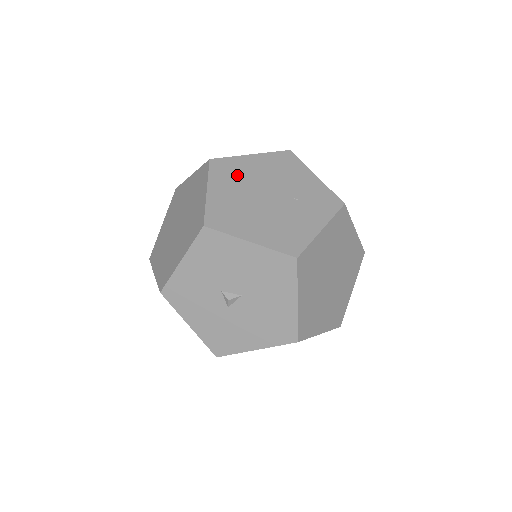
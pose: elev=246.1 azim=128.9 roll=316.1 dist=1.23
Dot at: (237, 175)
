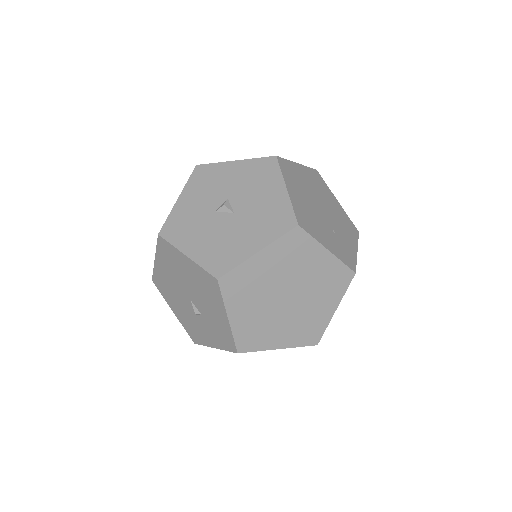
Dot at: (320, 188)
